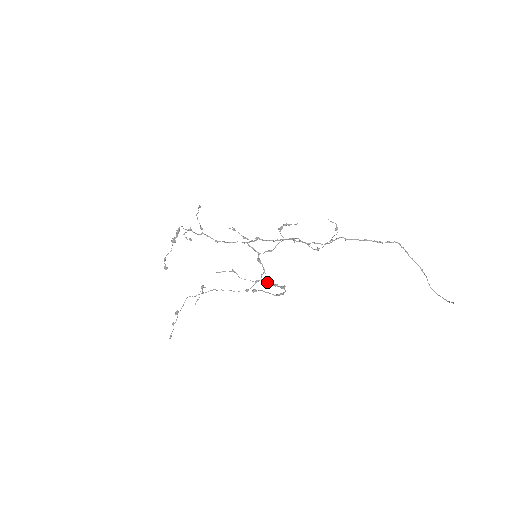
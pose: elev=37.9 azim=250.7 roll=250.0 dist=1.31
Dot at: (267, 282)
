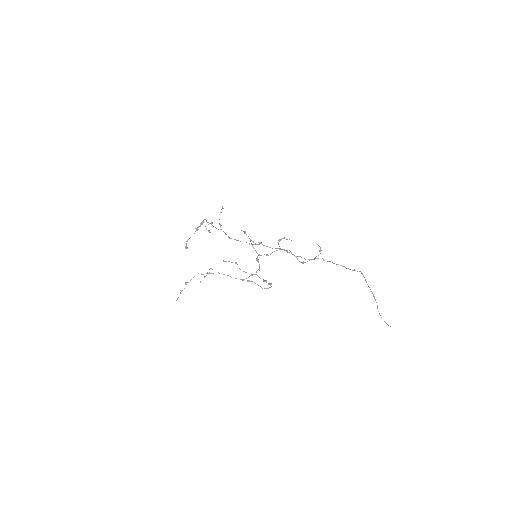
Dot at: (259, 277)
